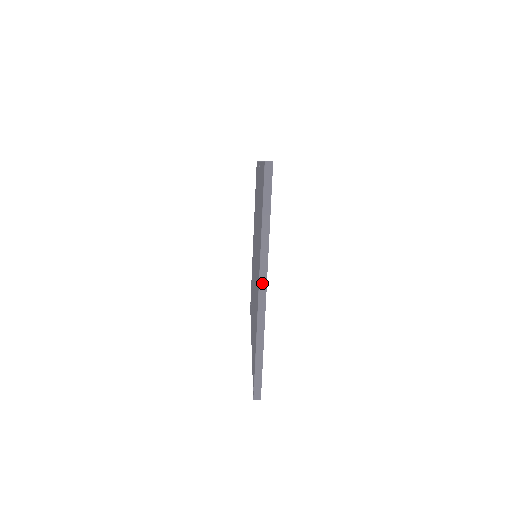
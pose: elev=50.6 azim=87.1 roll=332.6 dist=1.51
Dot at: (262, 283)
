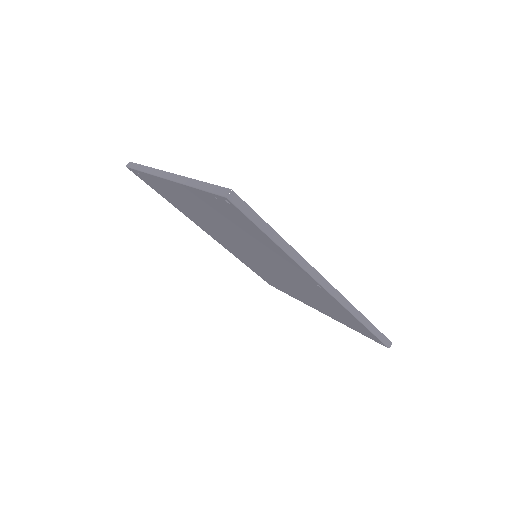
Dot at: (165, 176)
